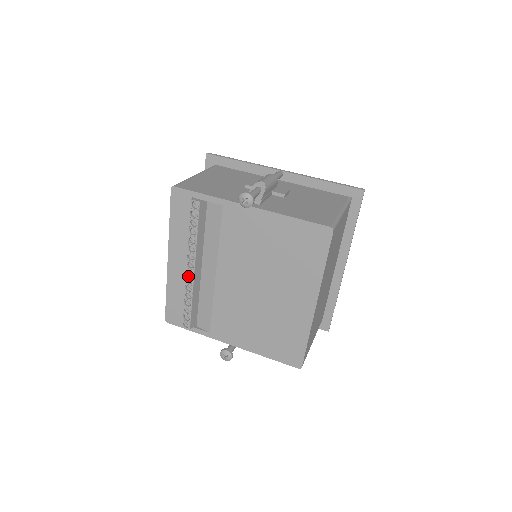
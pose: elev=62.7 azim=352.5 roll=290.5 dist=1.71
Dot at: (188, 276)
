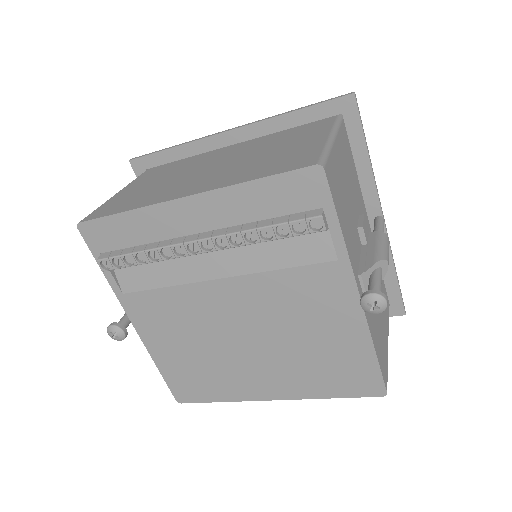
Dot at: (185, 246)
